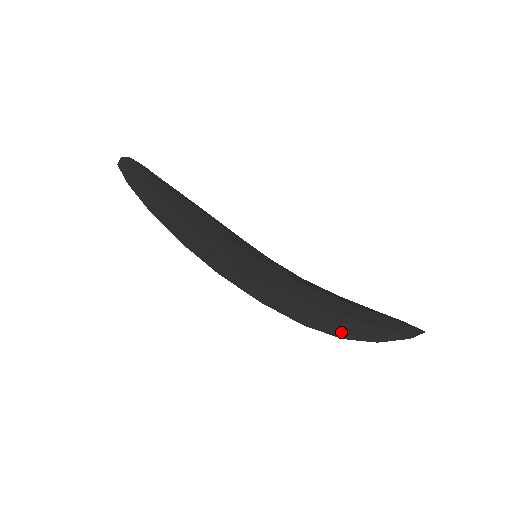
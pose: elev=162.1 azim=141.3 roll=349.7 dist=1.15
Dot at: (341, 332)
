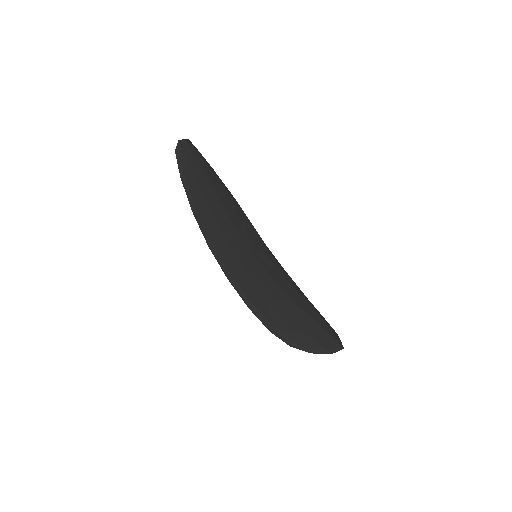
Dot at: (291, 341)
